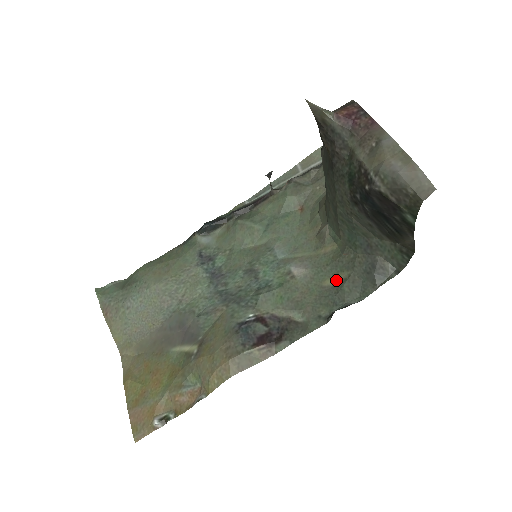
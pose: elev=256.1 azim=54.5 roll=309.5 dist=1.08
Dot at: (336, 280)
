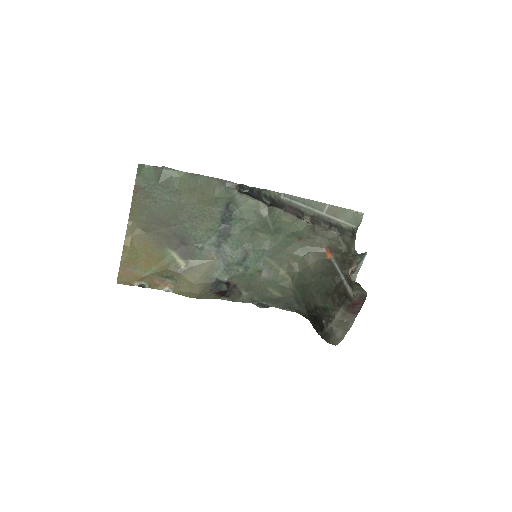
Dot at: (274, 292)
